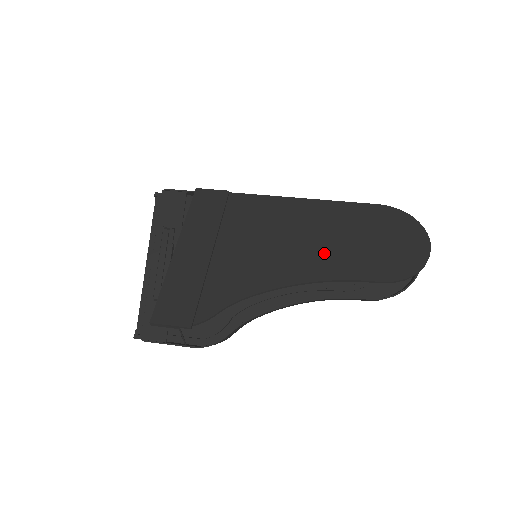
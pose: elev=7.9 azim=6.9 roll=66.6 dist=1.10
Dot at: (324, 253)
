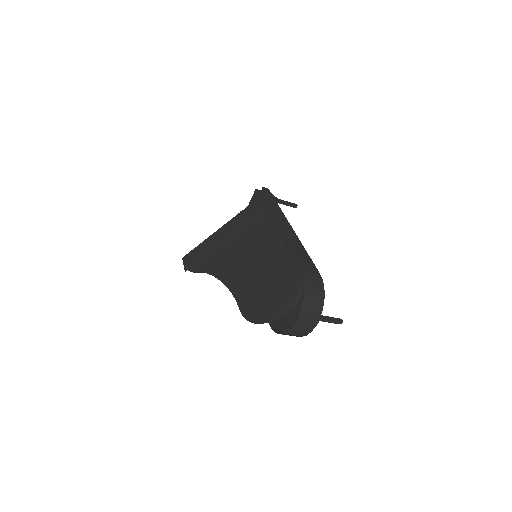
Dot at: (247, 276)
